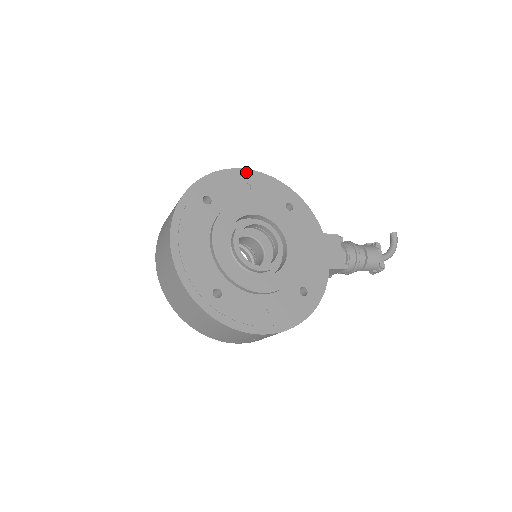
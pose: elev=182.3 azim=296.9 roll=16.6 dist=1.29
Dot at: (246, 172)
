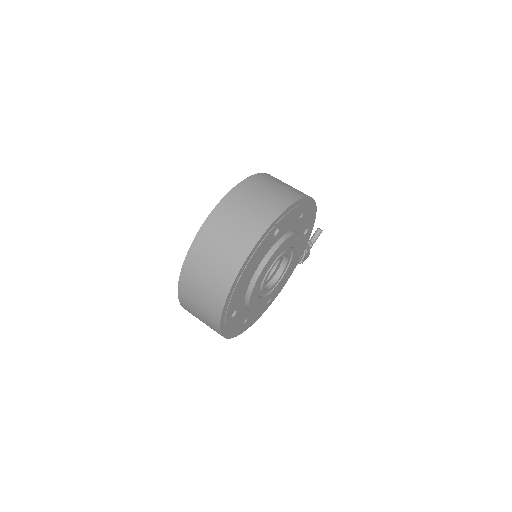
Dot at: (309, 200)
